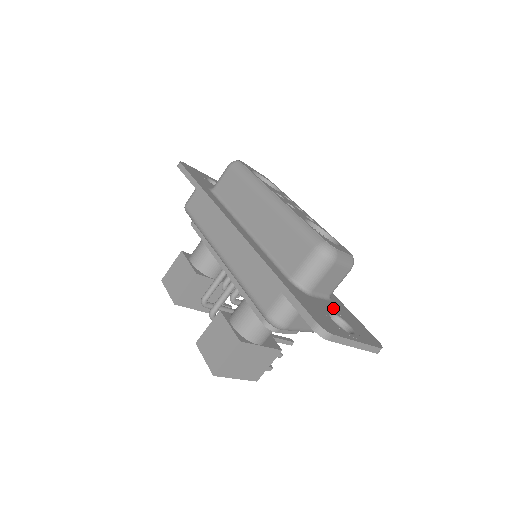
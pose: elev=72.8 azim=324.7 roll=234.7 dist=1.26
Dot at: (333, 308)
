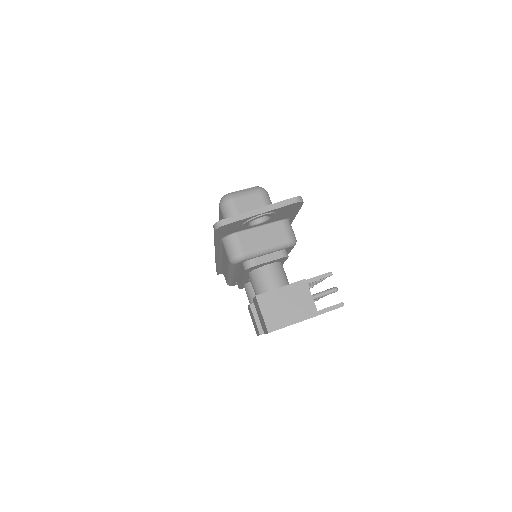
Dot at: occluded
